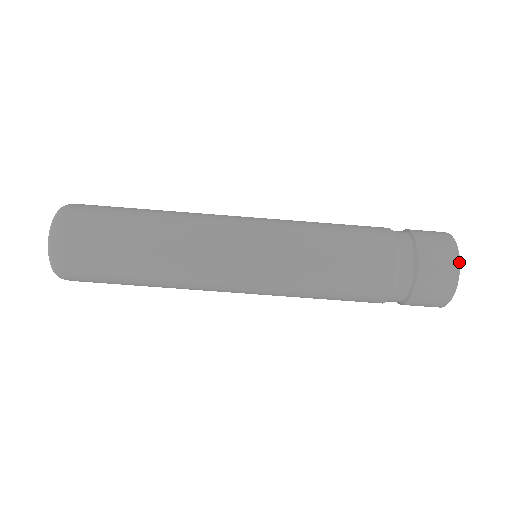
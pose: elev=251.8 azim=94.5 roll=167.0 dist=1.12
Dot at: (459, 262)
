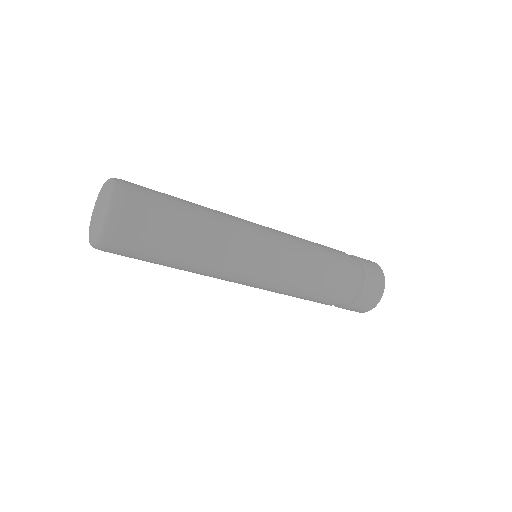
Dot at: occluded
